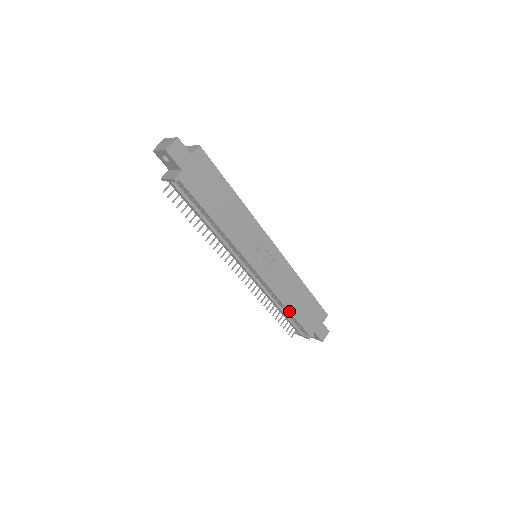
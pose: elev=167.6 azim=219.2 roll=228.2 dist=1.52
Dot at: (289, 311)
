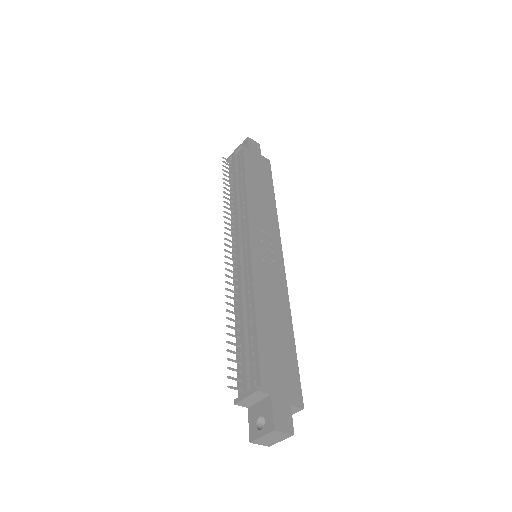
Dot at: (256, 318)
